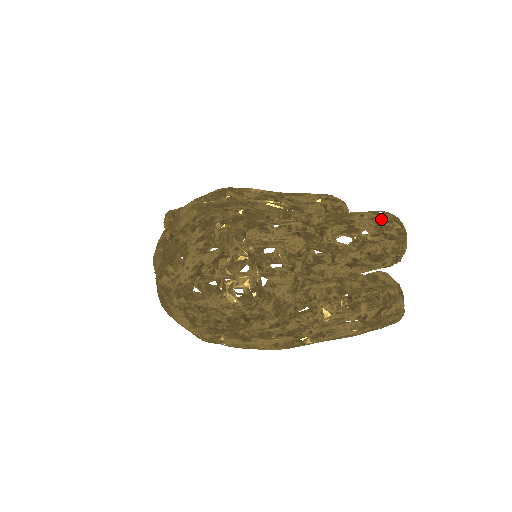
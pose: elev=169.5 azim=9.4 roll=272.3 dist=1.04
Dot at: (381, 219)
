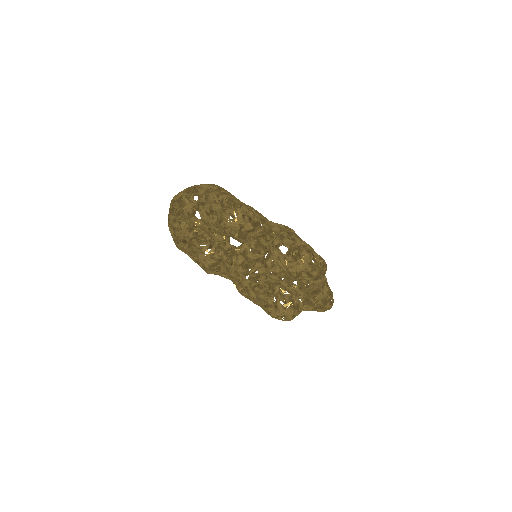
Dot at: (231, 199)
